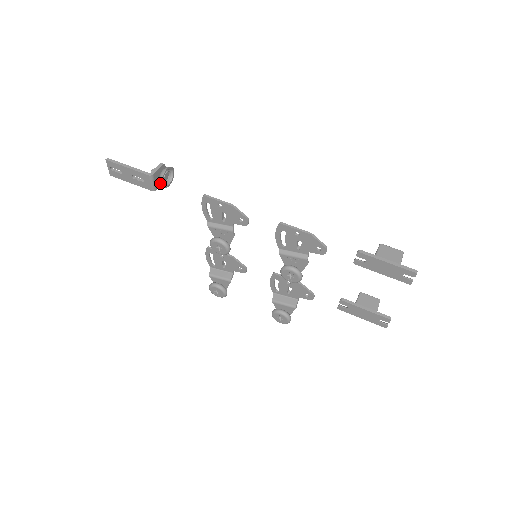
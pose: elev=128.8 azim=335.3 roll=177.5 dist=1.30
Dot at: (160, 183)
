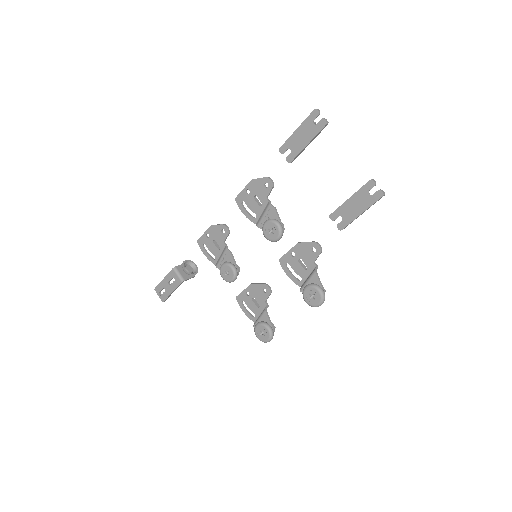
Dot at: (188, 277)
